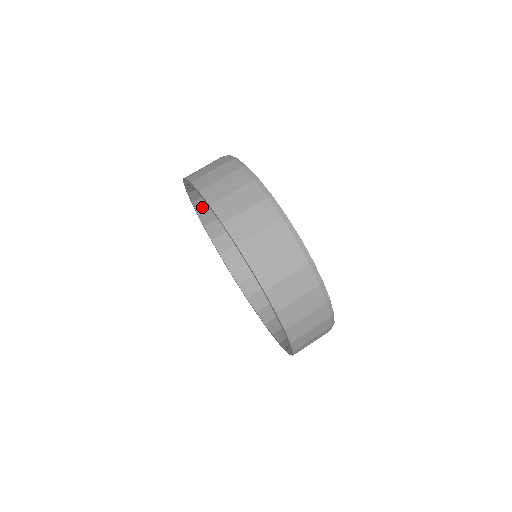
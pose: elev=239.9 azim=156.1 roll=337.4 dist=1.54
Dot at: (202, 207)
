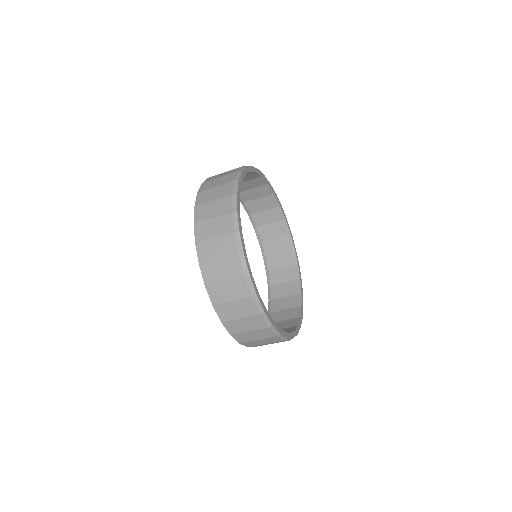
Dot at: (263, 237)
